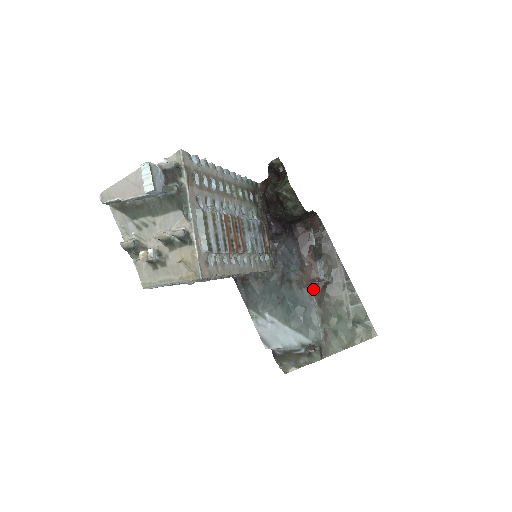
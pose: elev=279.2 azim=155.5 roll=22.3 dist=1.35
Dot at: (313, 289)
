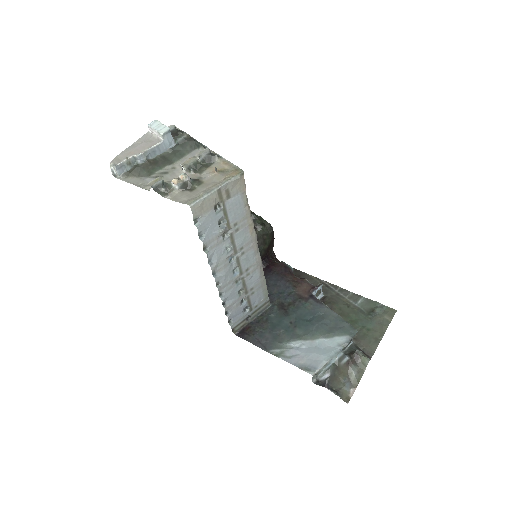
Dot at: (316, 298)
